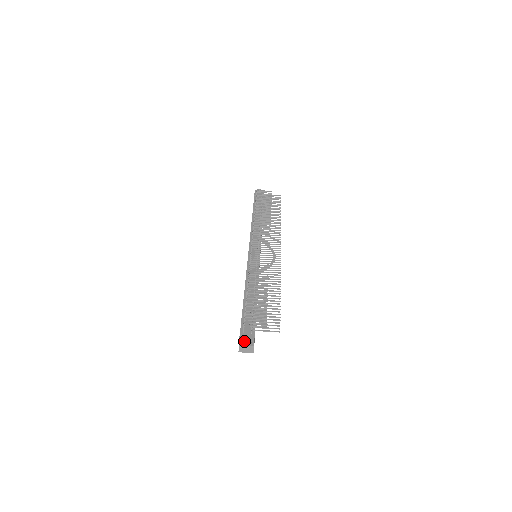
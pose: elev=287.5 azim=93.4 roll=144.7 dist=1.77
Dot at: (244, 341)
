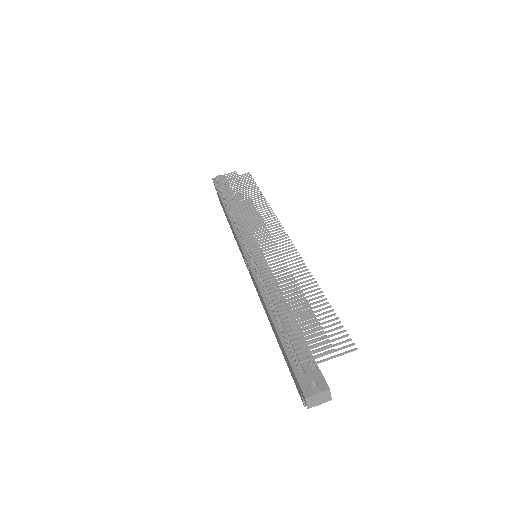
Dot at: (311, 388)
